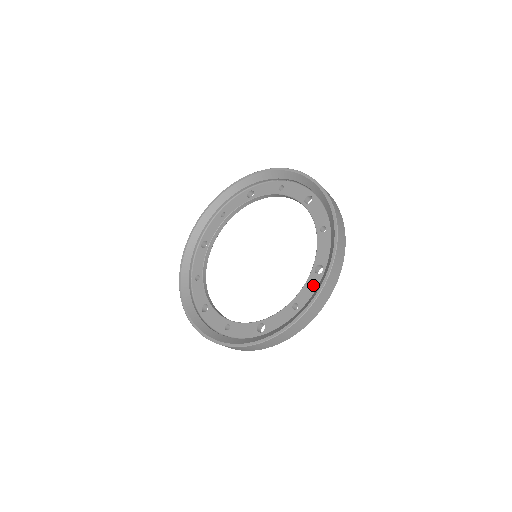
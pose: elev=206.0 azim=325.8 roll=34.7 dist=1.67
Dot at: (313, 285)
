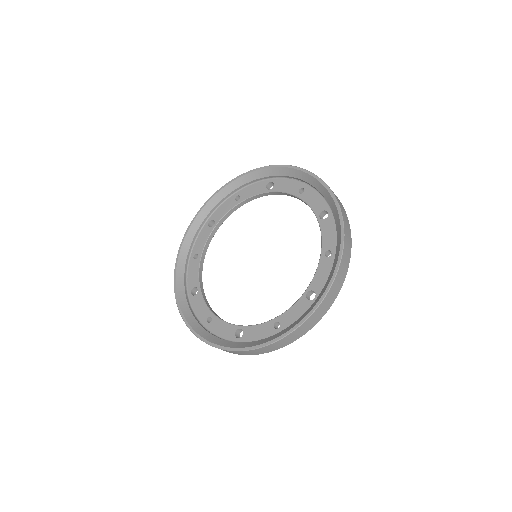
Dot at: (300, 310)
